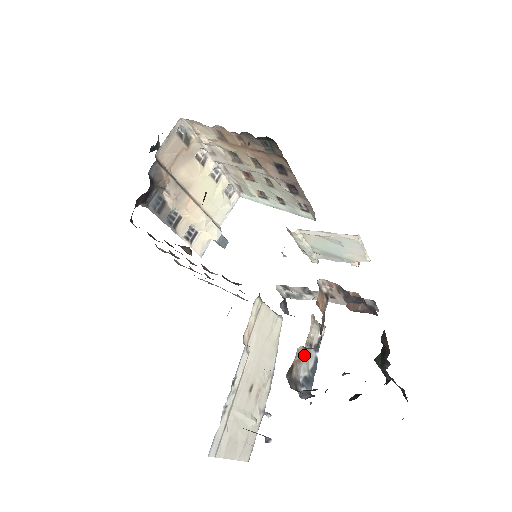
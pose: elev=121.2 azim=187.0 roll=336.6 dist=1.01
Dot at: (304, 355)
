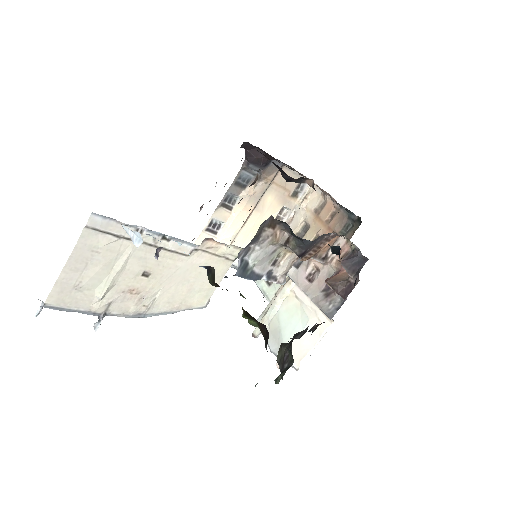
Dot at: (272, 251)
